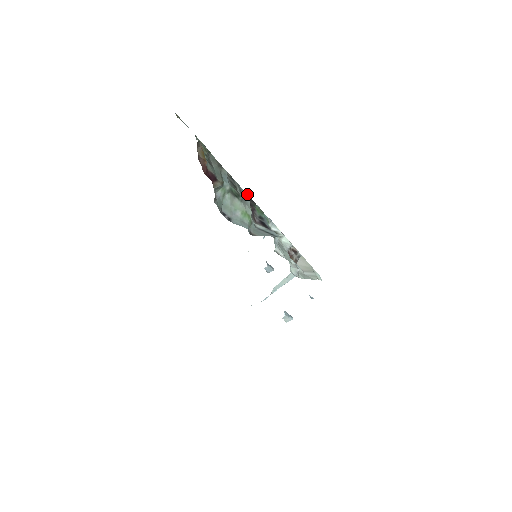
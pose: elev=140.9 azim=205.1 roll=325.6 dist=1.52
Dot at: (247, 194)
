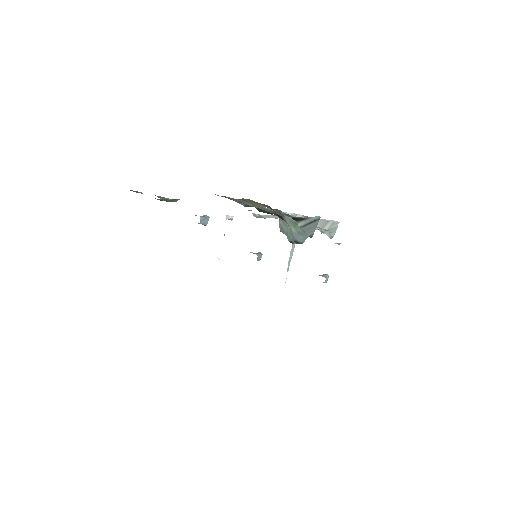
Dot at: occluded
